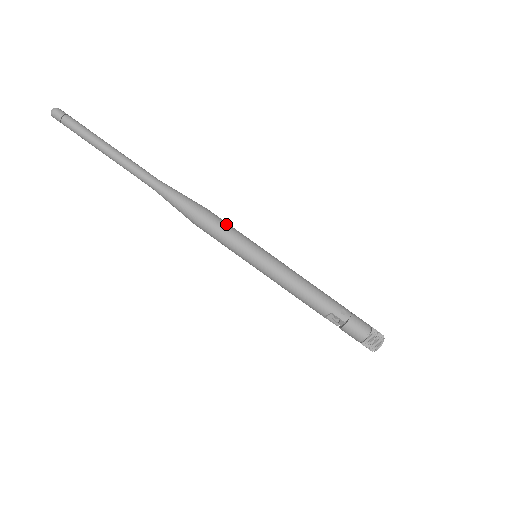
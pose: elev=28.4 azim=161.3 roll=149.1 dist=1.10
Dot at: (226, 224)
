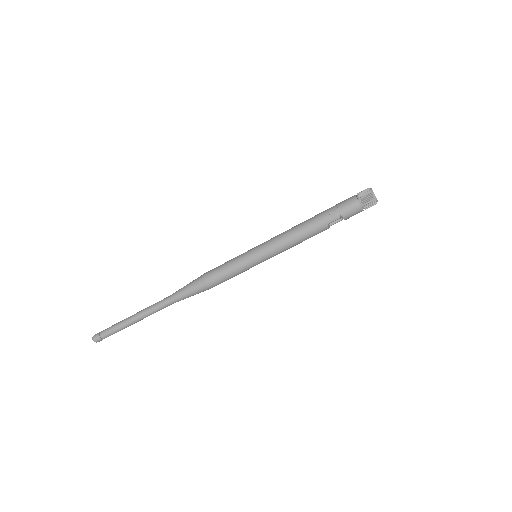
Dot at: (221, 268)
